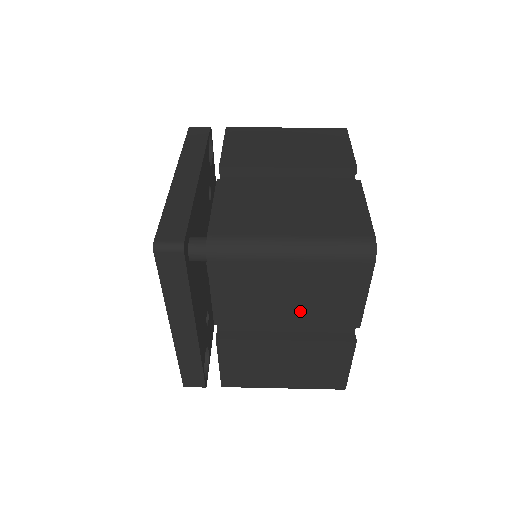
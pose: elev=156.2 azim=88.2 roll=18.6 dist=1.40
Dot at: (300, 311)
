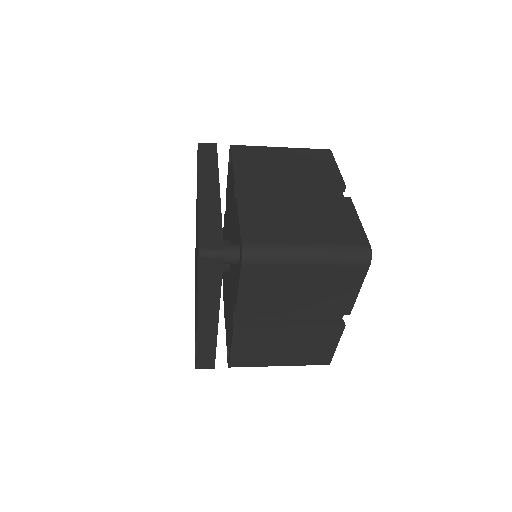
Dot at: (307, 303)
